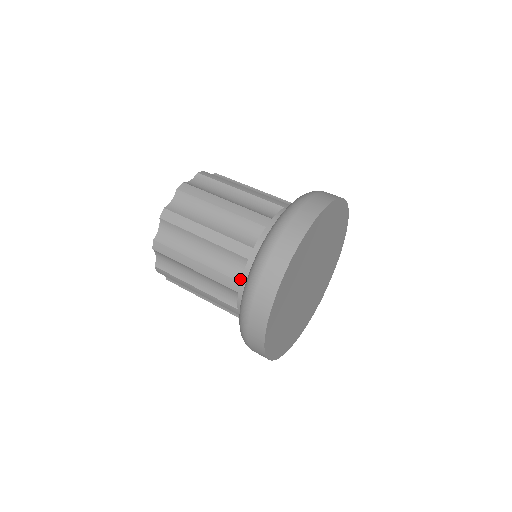
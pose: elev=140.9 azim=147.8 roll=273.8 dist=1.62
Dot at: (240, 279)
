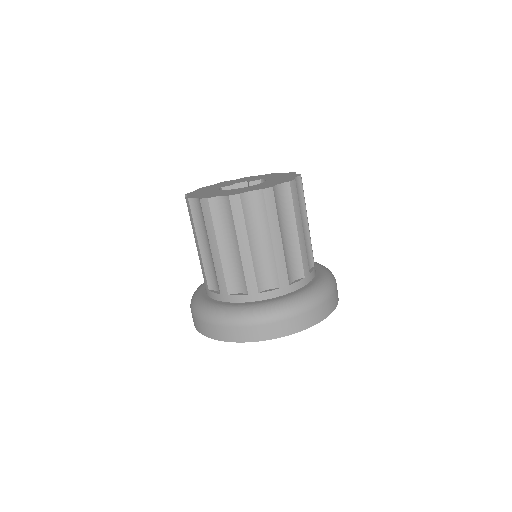
Dot at: (210, 289)
